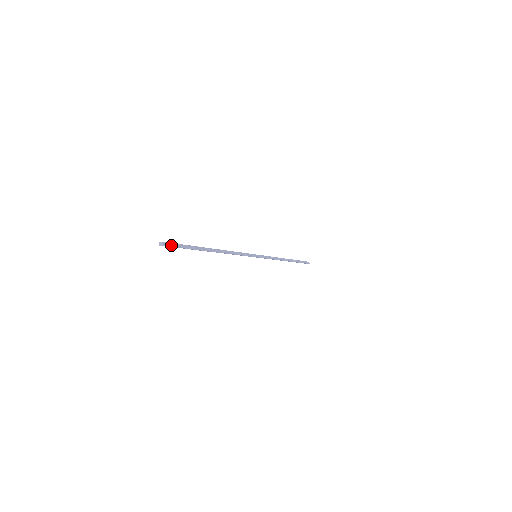
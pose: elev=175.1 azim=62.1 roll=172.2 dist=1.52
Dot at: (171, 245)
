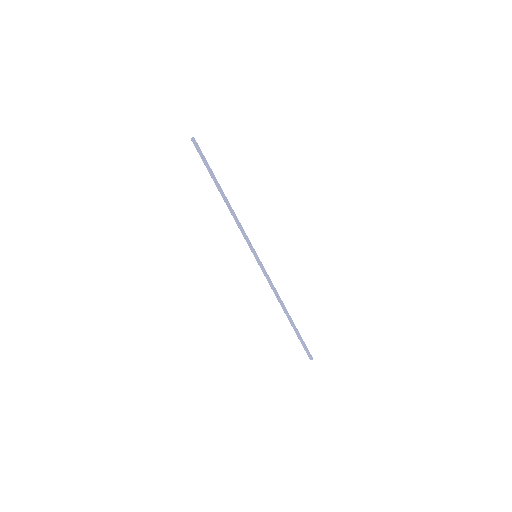
Dot at: (198, 146)
